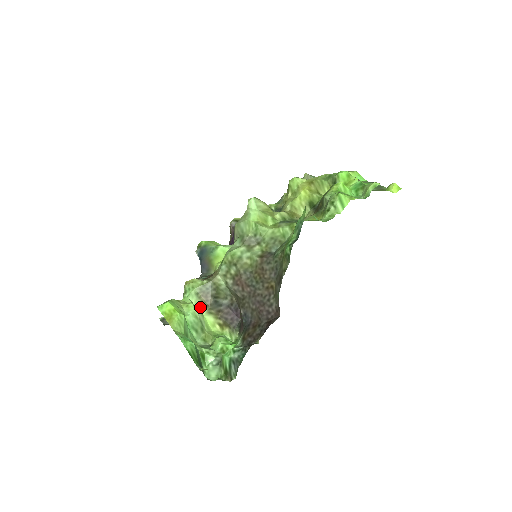
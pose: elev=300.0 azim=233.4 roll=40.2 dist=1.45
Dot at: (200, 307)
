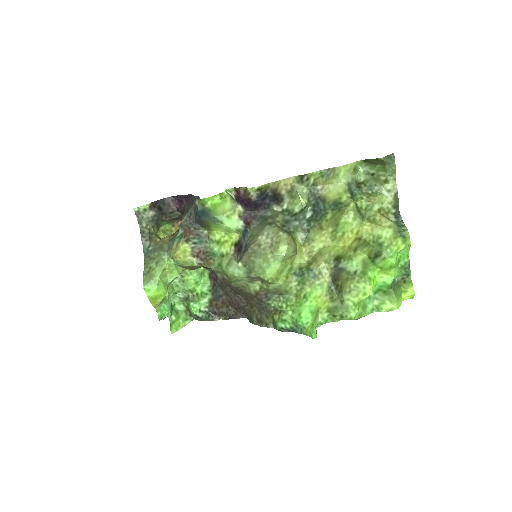
Dot at: (183, 267)
